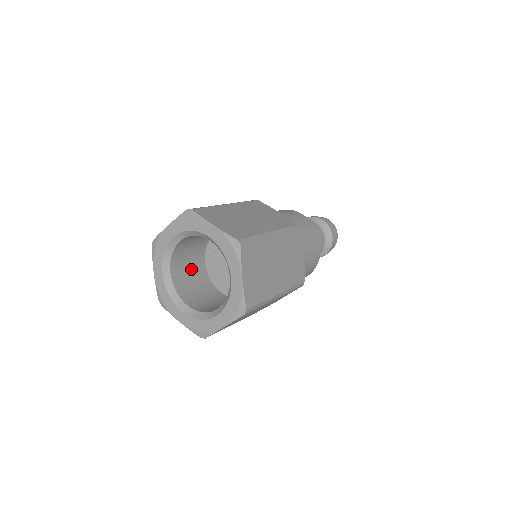
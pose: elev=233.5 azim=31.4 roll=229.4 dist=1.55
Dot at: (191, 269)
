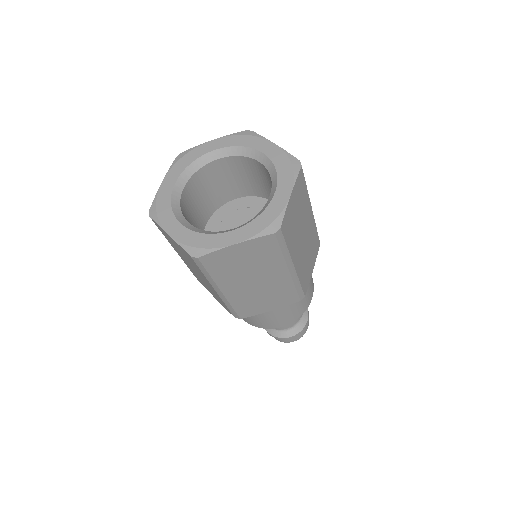
Dot at: (196, 212)
